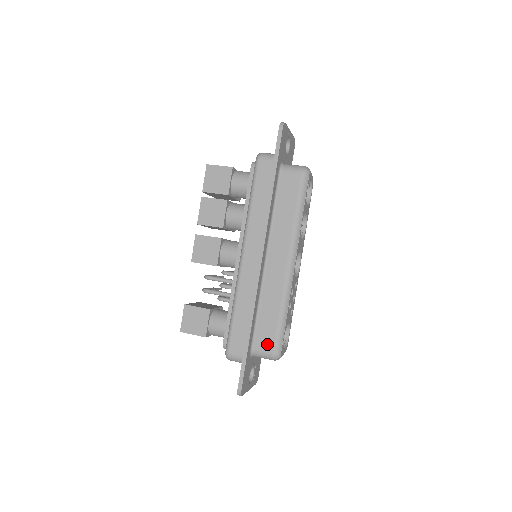
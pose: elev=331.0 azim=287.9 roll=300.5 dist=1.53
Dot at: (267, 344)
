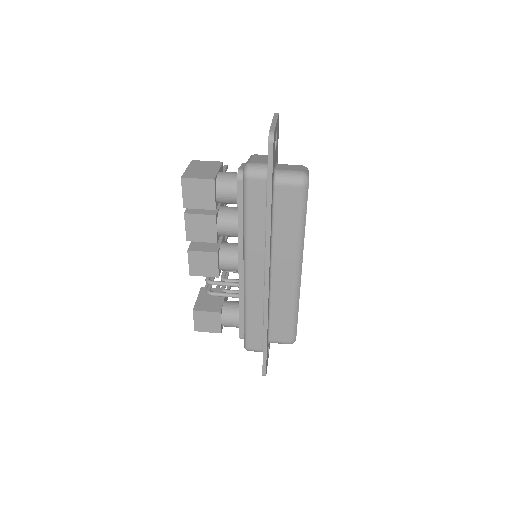
Dot at: (283, 337)
